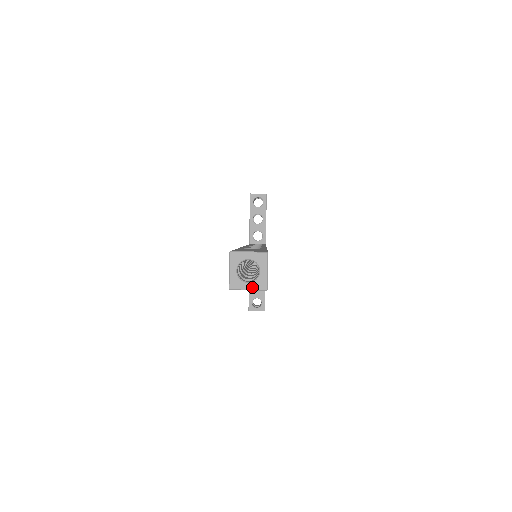
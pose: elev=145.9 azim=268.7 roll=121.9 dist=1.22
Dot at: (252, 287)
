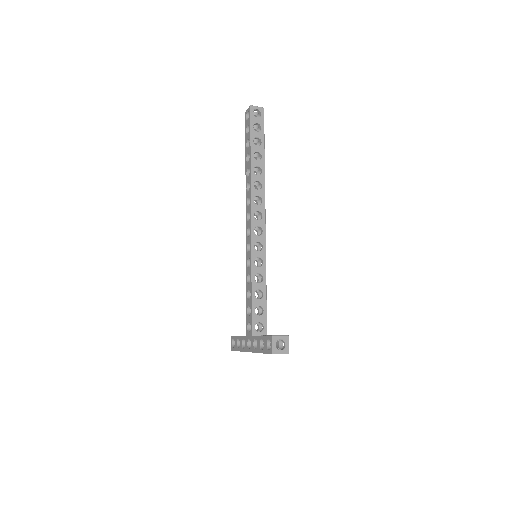
Dot at: (258, 107)
